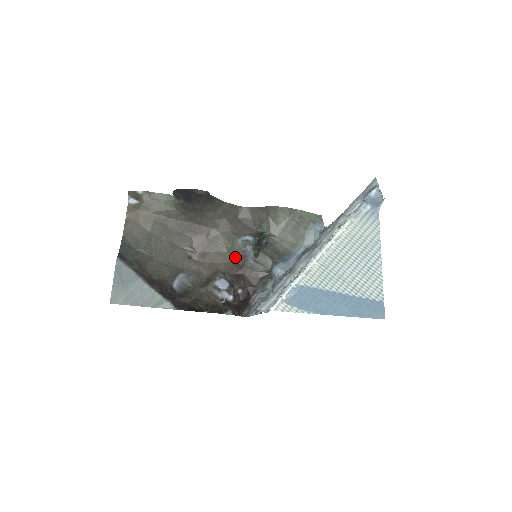
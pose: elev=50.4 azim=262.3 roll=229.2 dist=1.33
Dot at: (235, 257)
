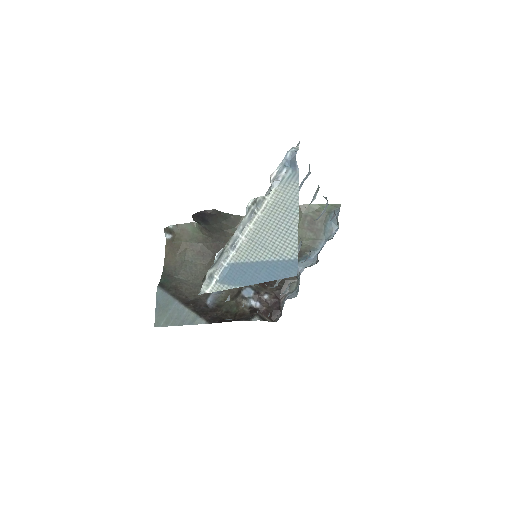
Dot at: occluded
